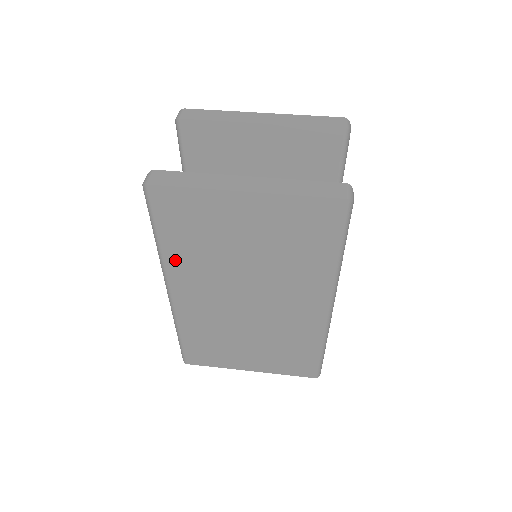
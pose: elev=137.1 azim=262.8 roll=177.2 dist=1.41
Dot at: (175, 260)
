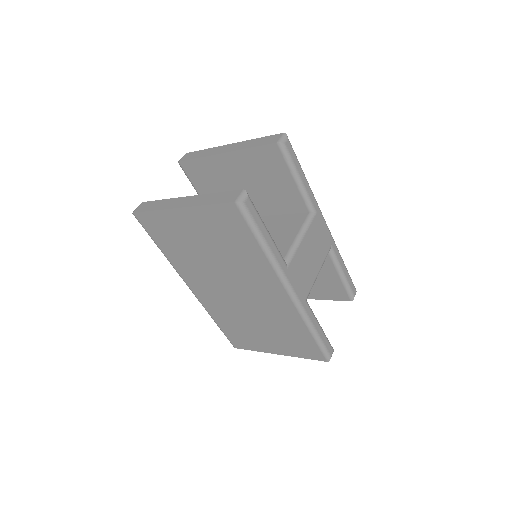
Dot at: (177, 263)
